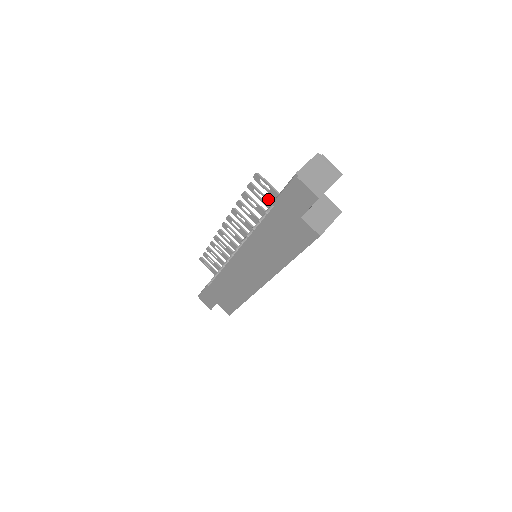
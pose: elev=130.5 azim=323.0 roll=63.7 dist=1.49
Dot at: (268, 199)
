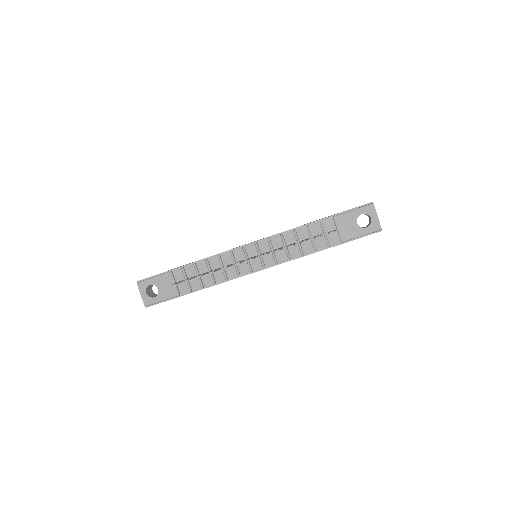
Dot at: occluded
